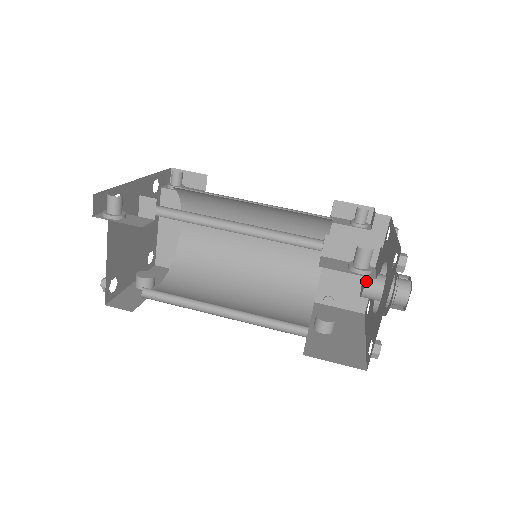
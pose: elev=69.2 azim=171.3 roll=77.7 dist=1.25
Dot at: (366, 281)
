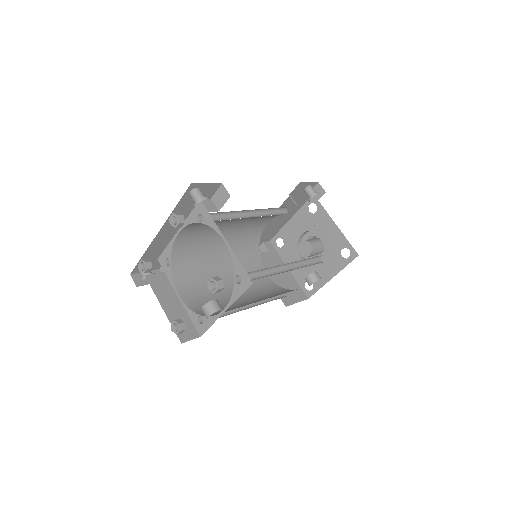
Dot at: (307, 241)
